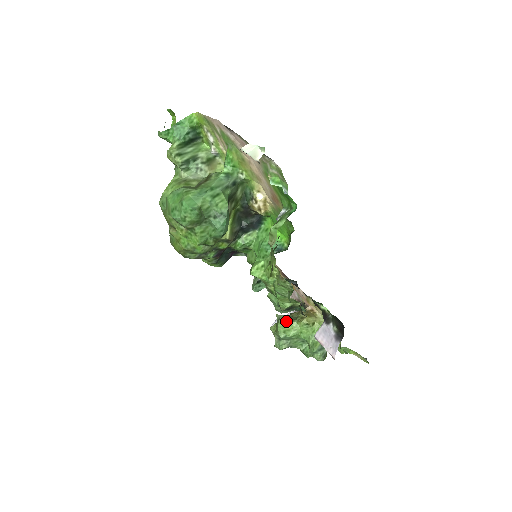
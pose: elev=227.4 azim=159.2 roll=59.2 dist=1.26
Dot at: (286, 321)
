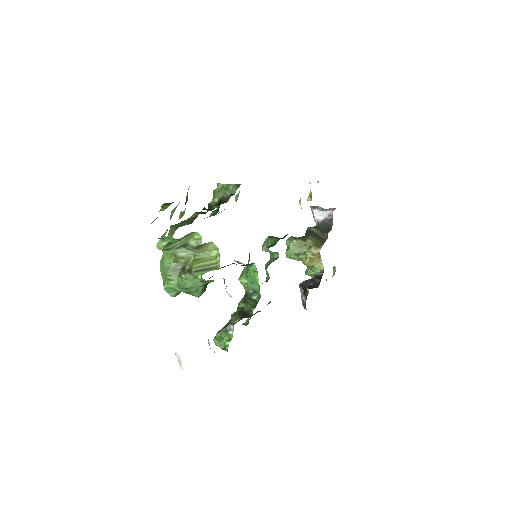
Dot at: (294, 253)
